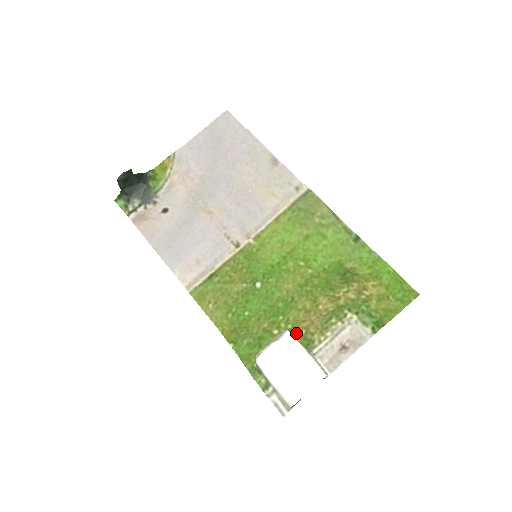
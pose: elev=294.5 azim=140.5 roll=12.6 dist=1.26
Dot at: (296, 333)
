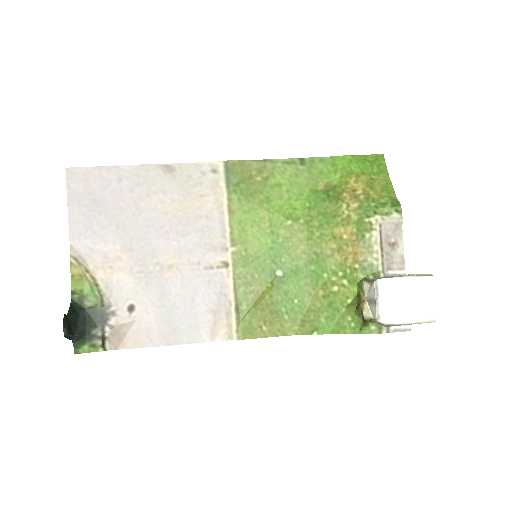
Dot at: (352, 273)
